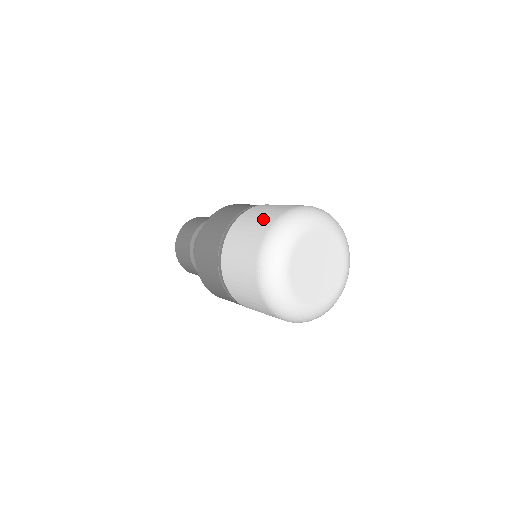
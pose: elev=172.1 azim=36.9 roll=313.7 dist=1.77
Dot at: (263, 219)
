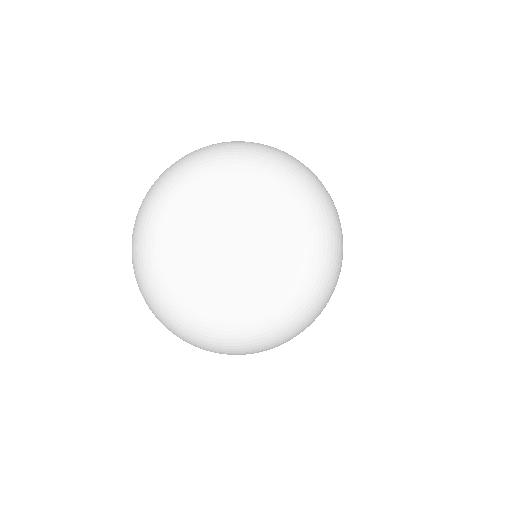
Dot at: occluded
